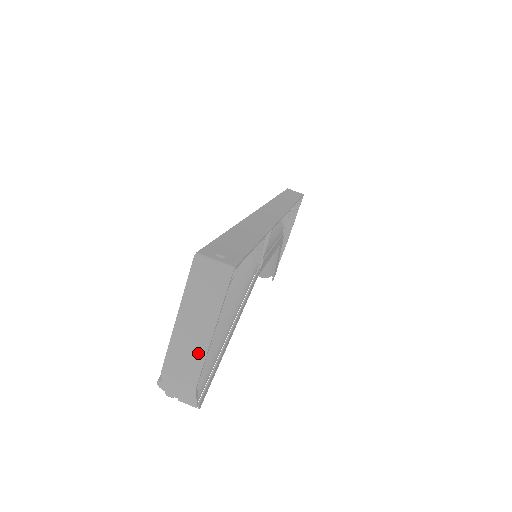
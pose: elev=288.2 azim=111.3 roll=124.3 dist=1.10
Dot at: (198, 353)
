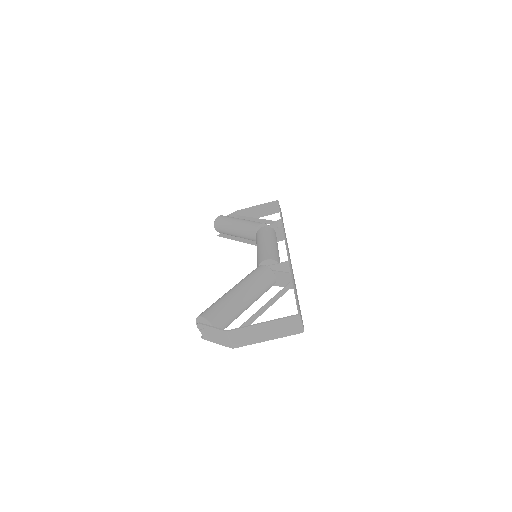
Dot at: (252, 340)
